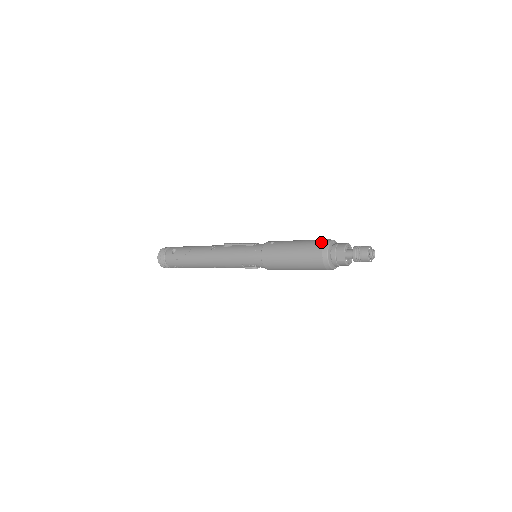
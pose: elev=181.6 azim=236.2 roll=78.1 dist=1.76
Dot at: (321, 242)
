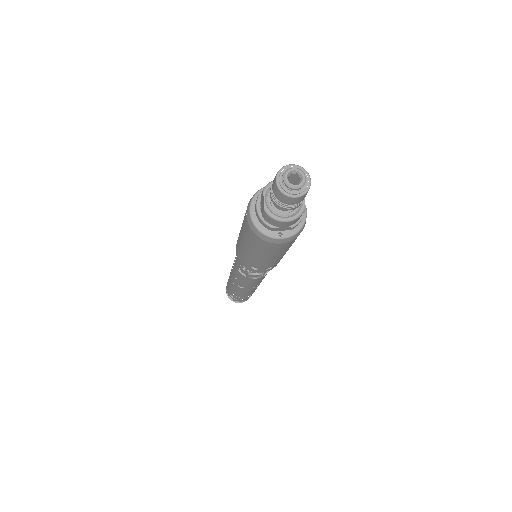
Dot at: occluded
